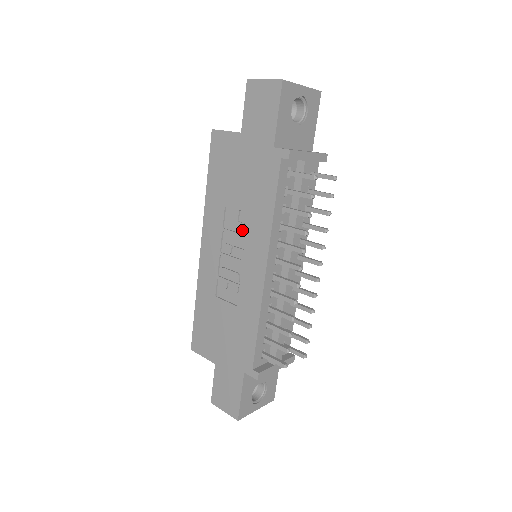
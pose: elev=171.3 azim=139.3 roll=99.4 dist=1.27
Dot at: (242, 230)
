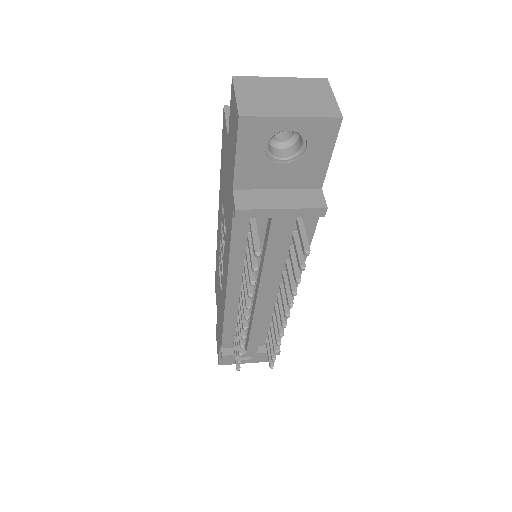
Dot at: (224, 238)
